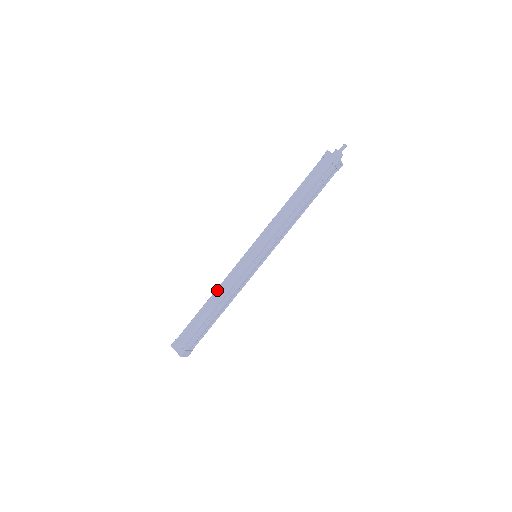
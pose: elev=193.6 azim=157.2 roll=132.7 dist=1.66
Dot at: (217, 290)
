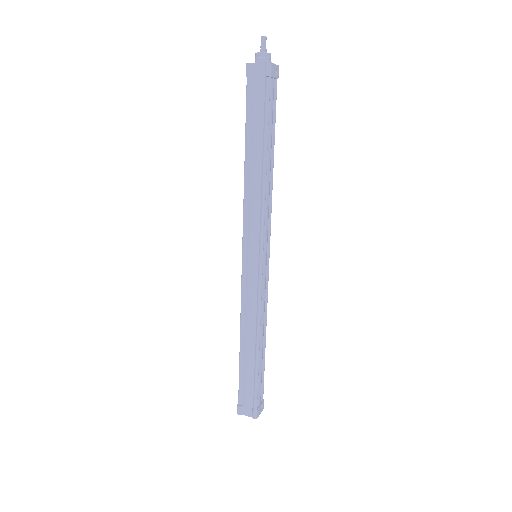
Dot at: (241, 325)
